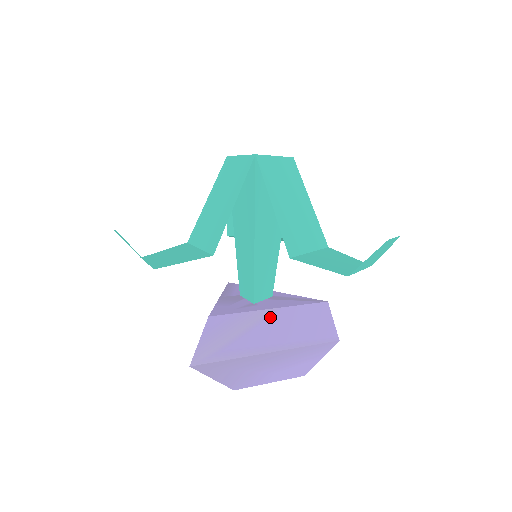
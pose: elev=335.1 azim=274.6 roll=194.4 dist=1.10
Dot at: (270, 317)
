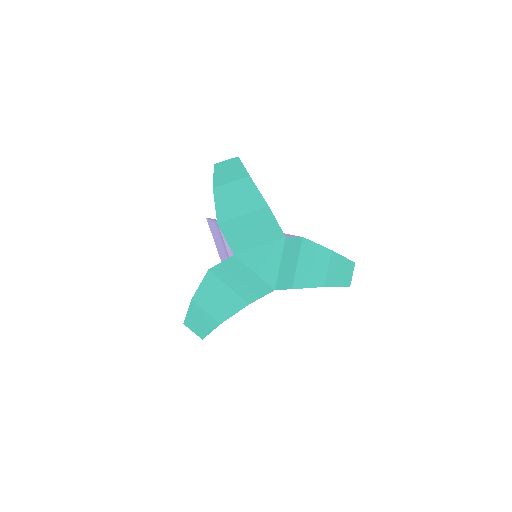
Dot at: occluded
